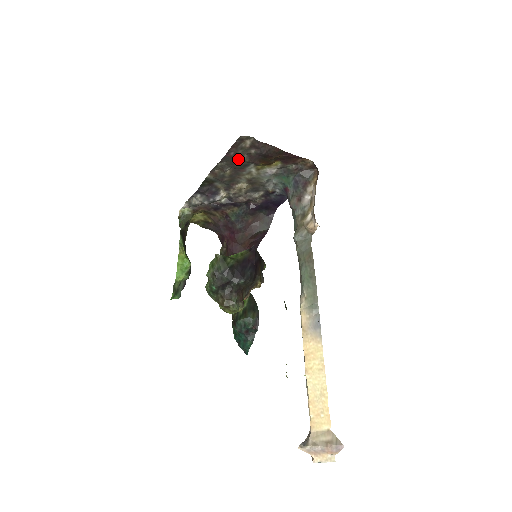
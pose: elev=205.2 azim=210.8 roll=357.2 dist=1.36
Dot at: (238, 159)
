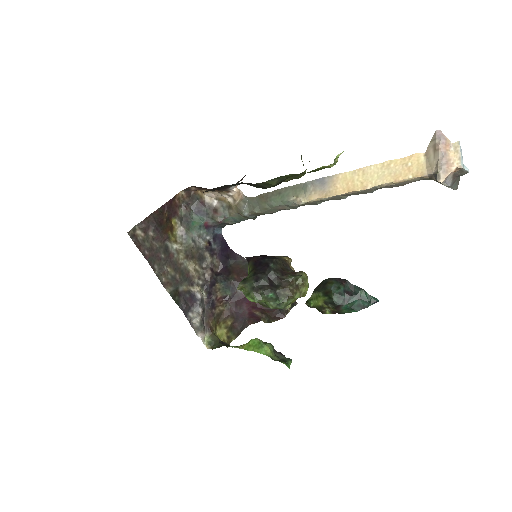
Dot at: (156, 251)
